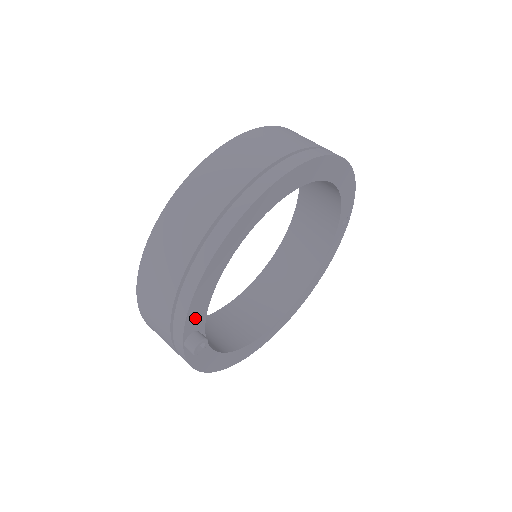
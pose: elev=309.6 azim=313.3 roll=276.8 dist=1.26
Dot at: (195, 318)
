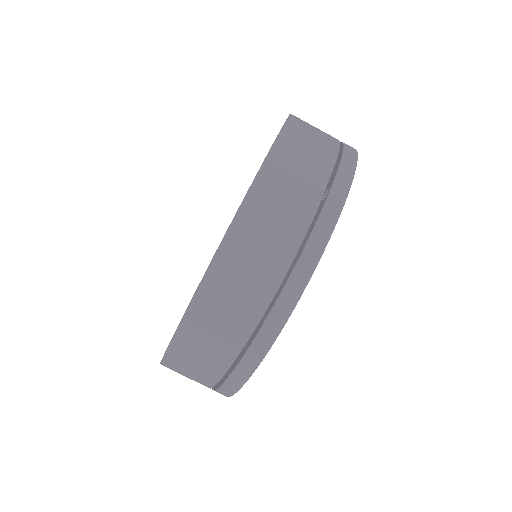
Dot at: occluded
